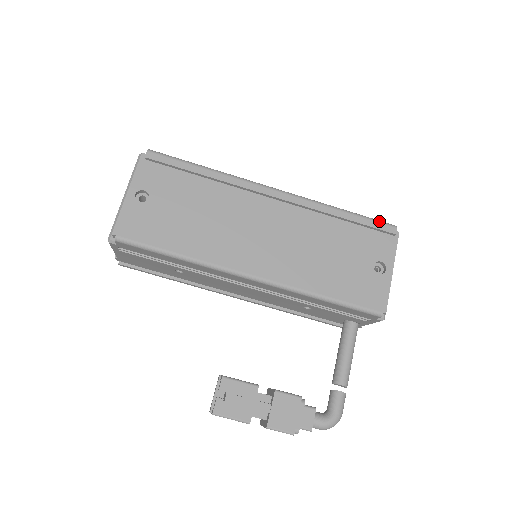
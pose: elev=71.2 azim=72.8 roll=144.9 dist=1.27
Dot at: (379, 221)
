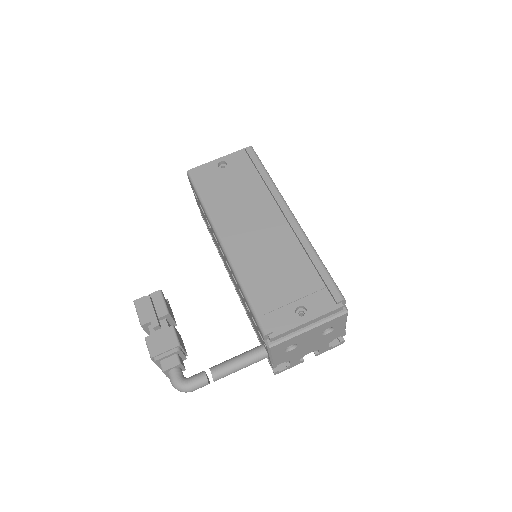
Dot at: (335, 285)
